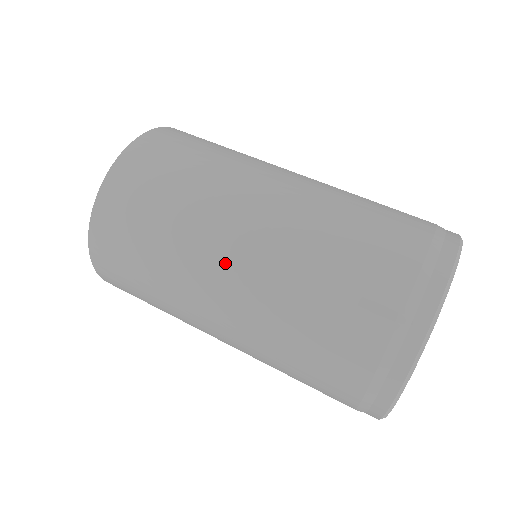
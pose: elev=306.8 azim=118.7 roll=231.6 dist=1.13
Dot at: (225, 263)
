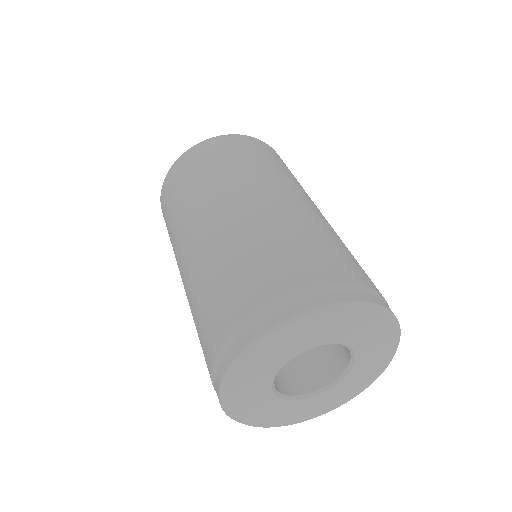
Dot at: (206, 220)
